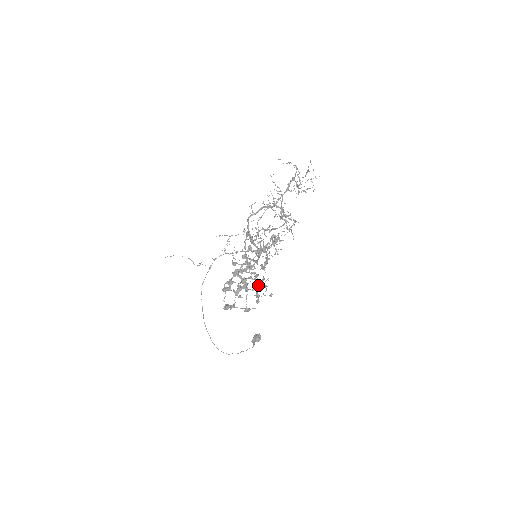
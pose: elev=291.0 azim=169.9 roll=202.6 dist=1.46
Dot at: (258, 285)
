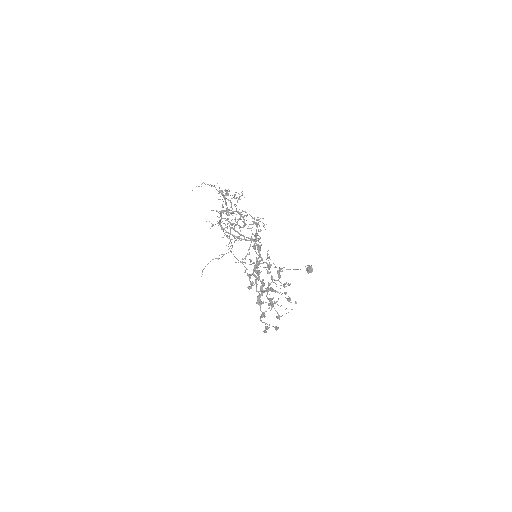
Dot at: occluded
